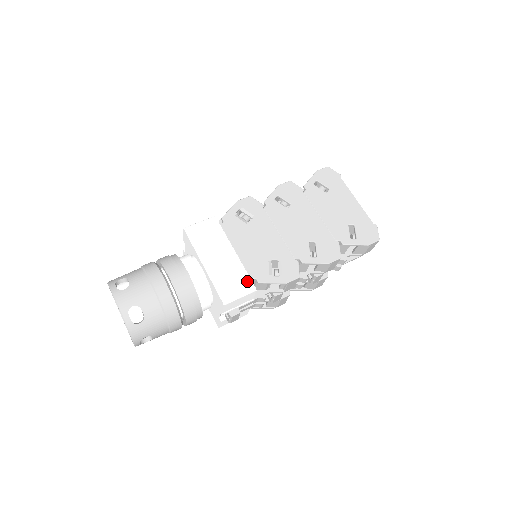
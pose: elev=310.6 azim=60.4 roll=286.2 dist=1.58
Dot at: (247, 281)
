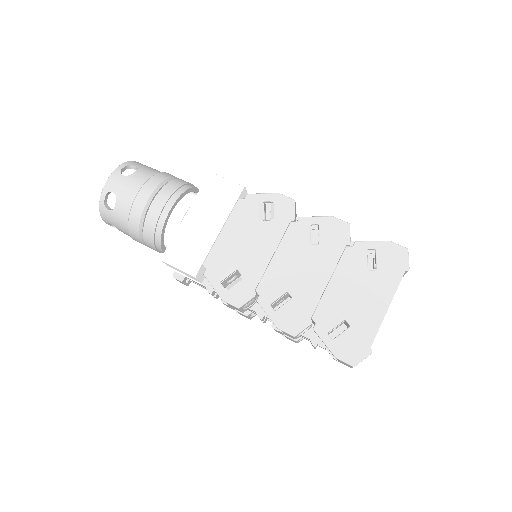
Dot at: (197, 263)
